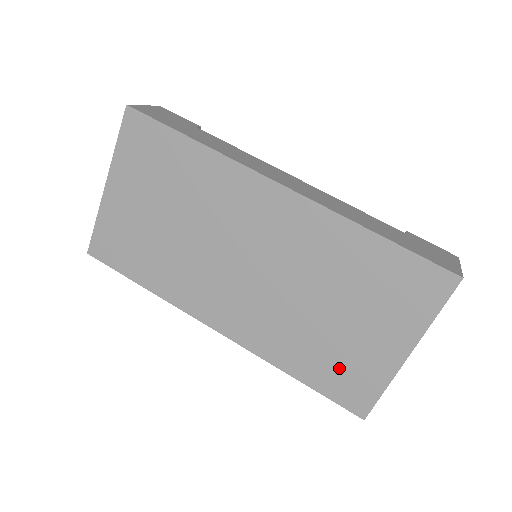
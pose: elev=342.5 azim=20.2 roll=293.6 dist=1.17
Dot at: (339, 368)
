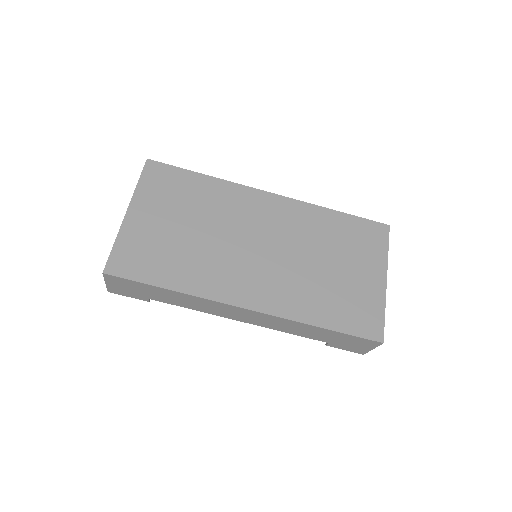
Dot at: (350, 306)
